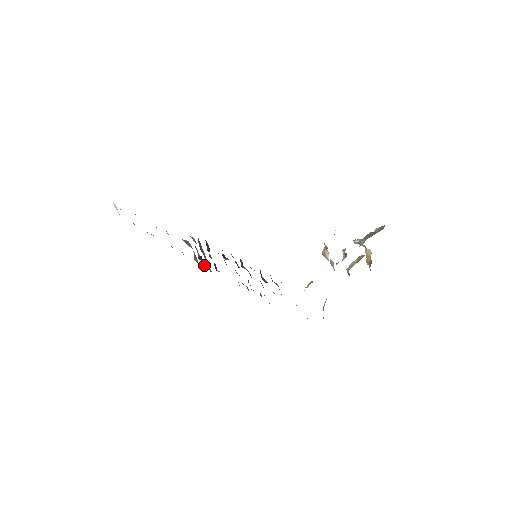
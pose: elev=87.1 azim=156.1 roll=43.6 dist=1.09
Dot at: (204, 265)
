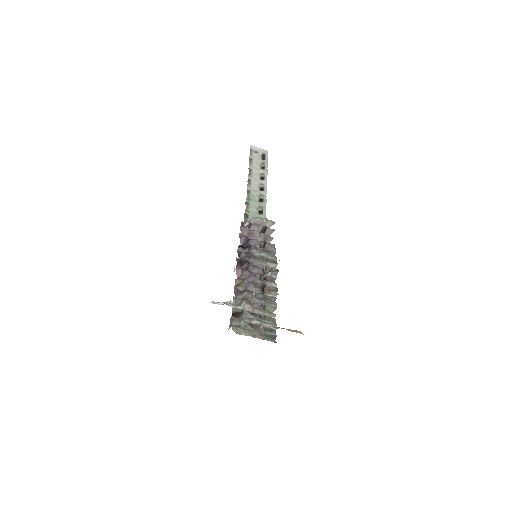
Dot at: (273, 230)
